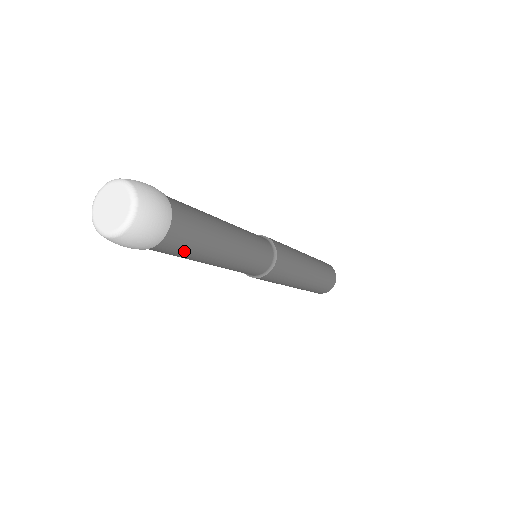
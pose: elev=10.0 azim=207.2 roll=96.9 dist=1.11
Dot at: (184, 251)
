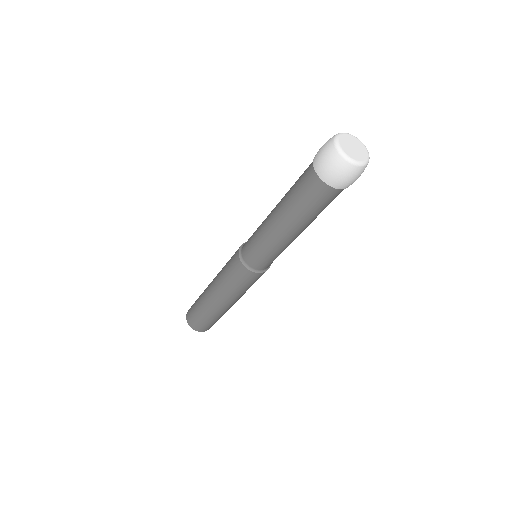
Dot at: occluded
